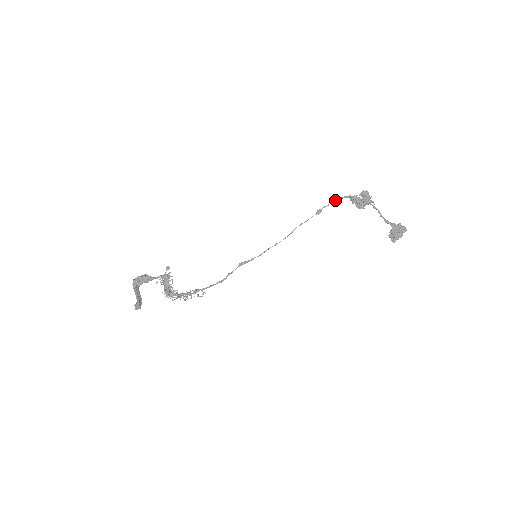
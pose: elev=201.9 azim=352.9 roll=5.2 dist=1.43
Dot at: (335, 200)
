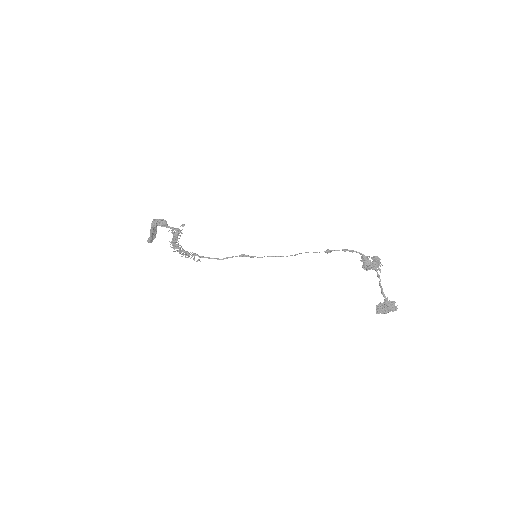
Dot at: (347, 250)
